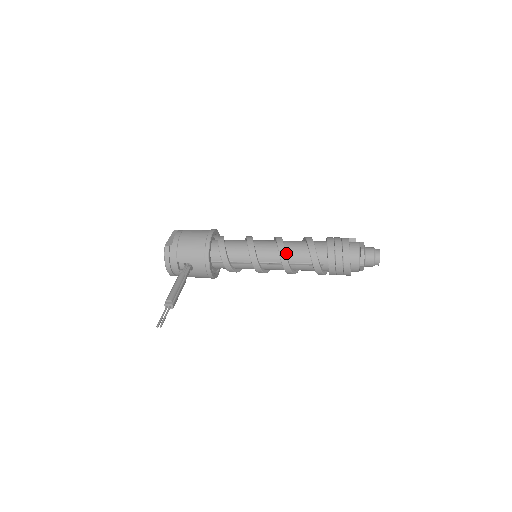
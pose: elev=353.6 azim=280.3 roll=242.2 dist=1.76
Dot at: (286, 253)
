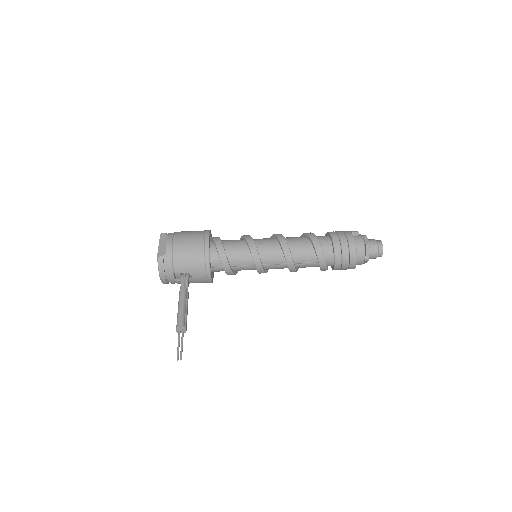
Dot at: (291, 254)
